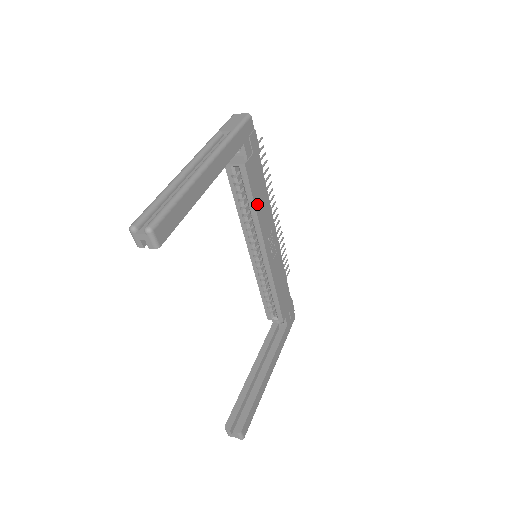
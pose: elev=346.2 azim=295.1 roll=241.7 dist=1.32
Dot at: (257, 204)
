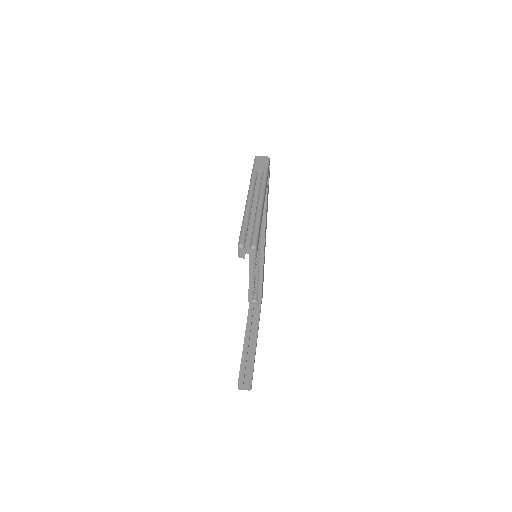
Dot at: occluded
